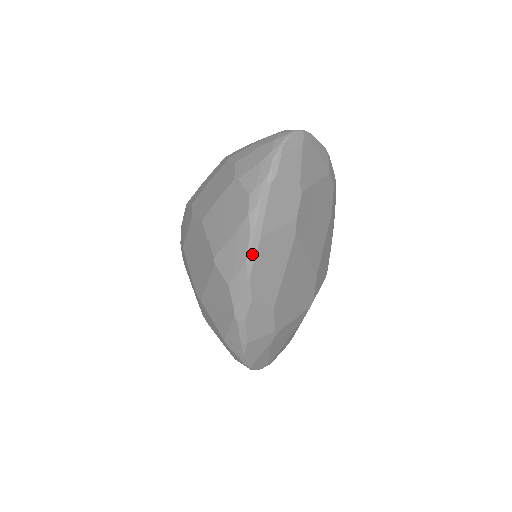
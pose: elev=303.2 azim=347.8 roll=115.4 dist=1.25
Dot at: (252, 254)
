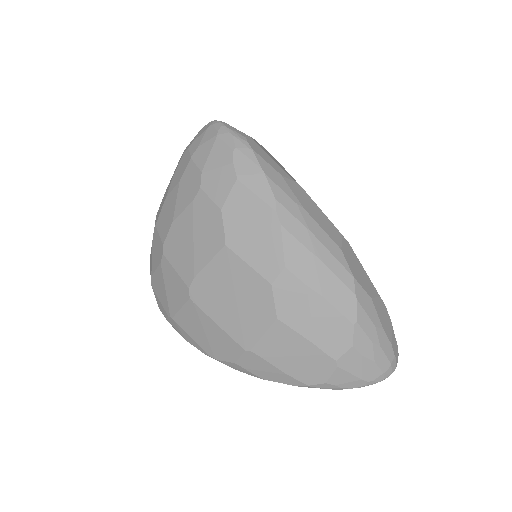
Dot at: (275, 381)
